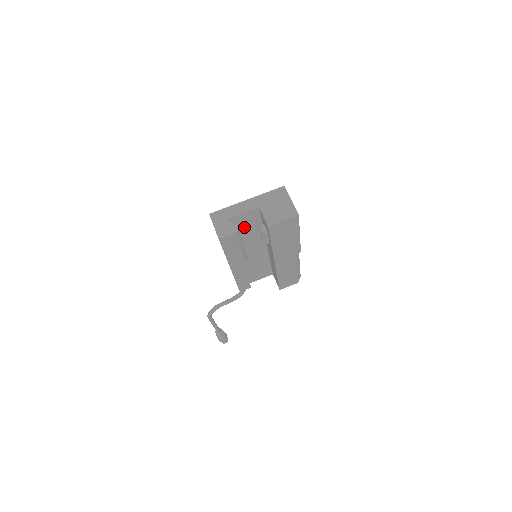
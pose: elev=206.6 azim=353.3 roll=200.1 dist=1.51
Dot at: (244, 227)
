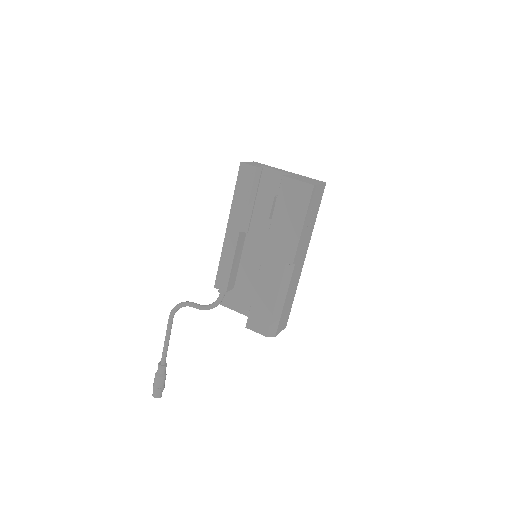
Dot at: (268, 194)
